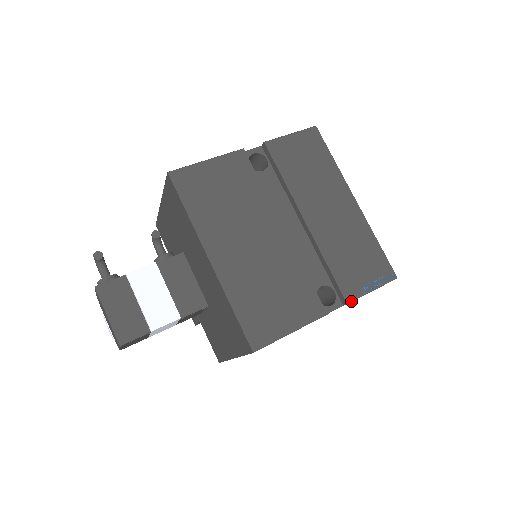
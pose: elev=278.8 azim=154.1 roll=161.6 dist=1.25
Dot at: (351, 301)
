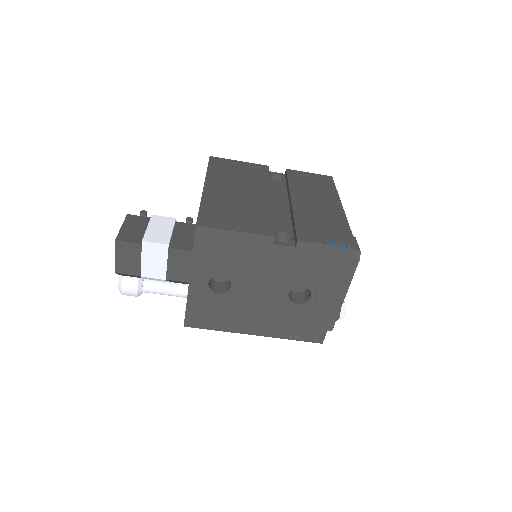
Dot at: (302, 241)
